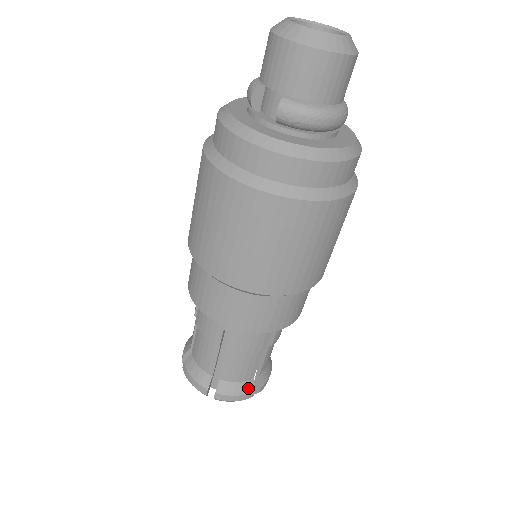
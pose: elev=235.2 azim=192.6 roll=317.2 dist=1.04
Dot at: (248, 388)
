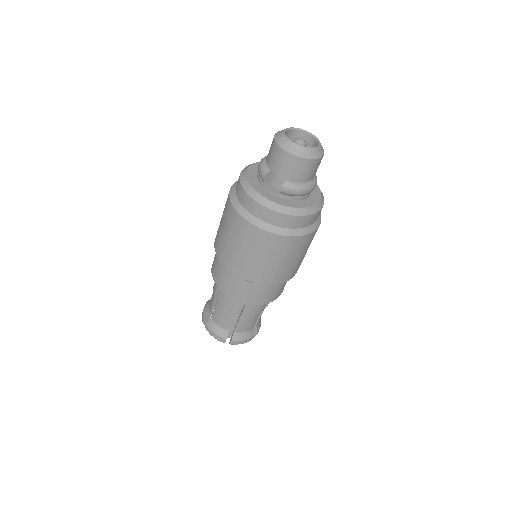
Dot at: (251, 335)
